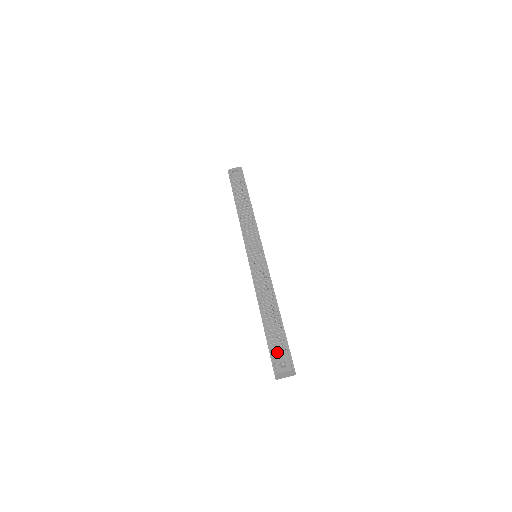
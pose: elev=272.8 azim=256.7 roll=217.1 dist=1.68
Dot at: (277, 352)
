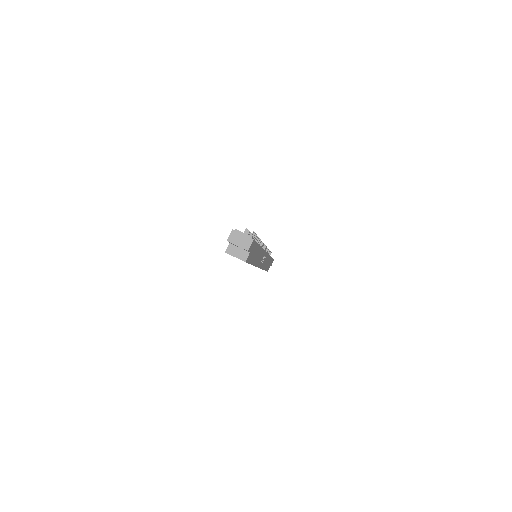
Dot at: occluded
